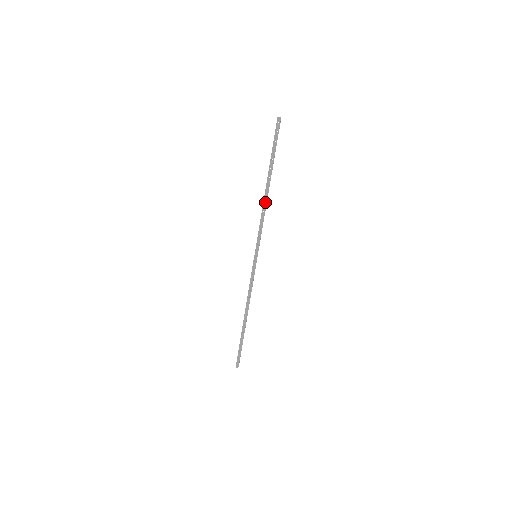
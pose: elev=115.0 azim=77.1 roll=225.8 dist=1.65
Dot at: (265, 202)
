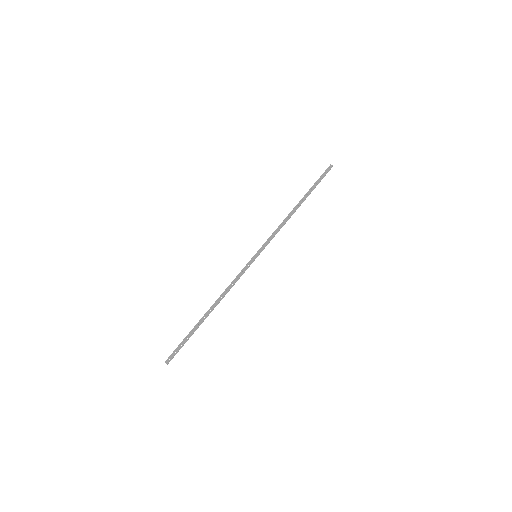
Dot at: (289, 216)
